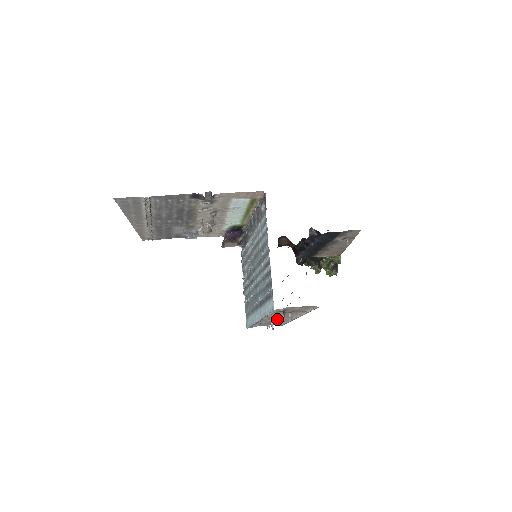
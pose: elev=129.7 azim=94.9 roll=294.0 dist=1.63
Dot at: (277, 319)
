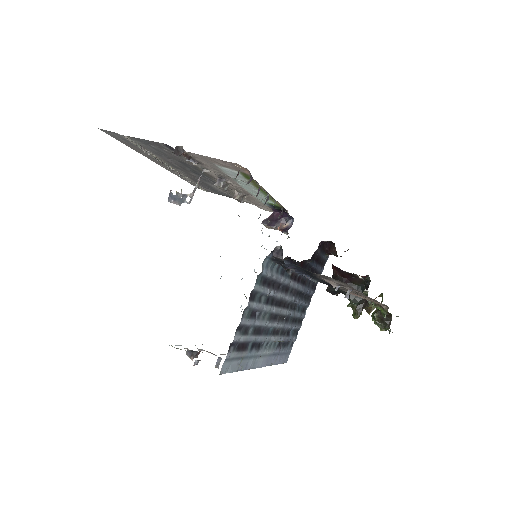
Dot at: occluded
